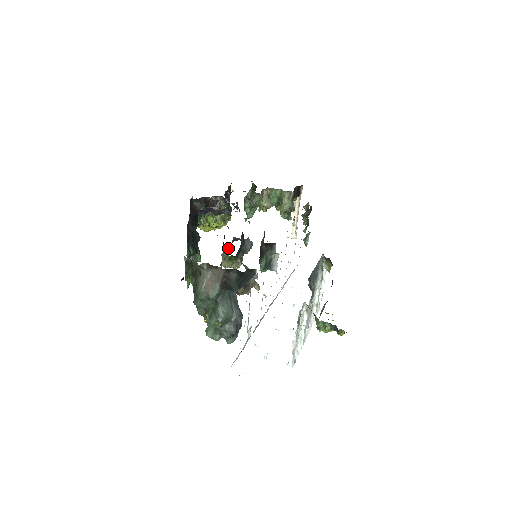
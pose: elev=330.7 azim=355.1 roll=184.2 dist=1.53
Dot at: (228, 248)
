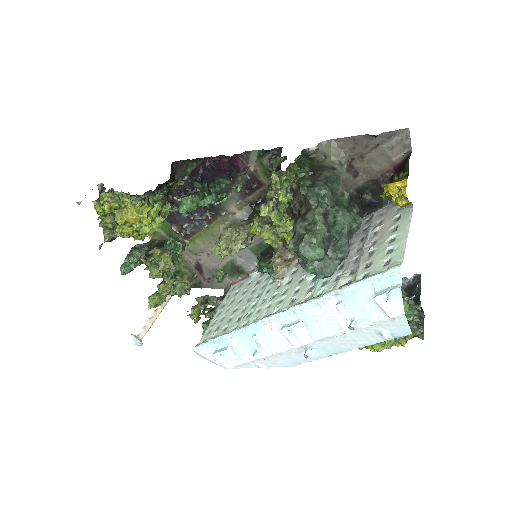
Dot at: (244, 220)
